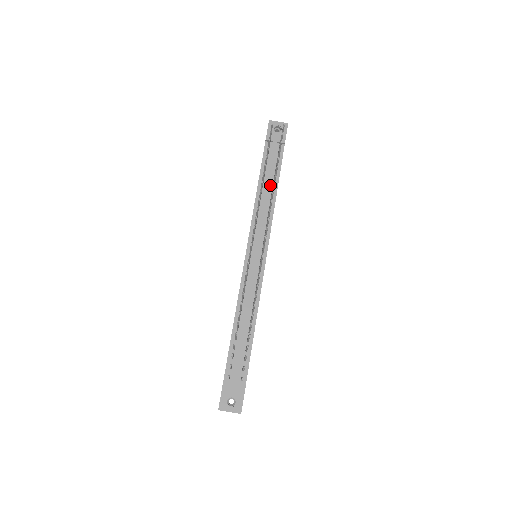
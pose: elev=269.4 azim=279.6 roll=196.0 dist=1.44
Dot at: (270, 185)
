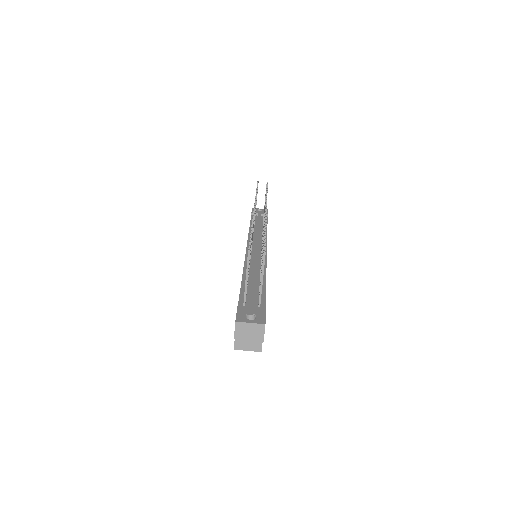
Dot at: (260, 228)
